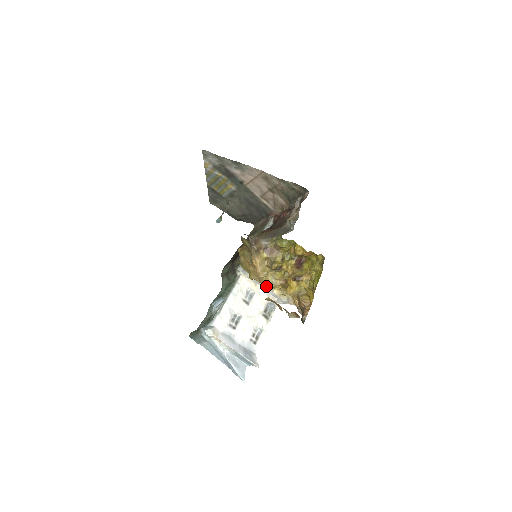
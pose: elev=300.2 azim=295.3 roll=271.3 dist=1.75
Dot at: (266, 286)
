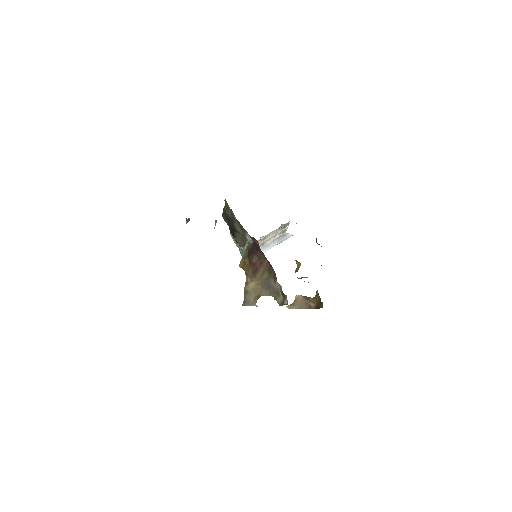
Dot at: occluded
